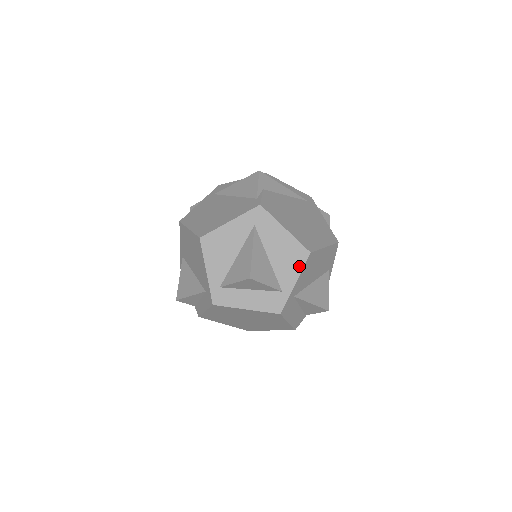
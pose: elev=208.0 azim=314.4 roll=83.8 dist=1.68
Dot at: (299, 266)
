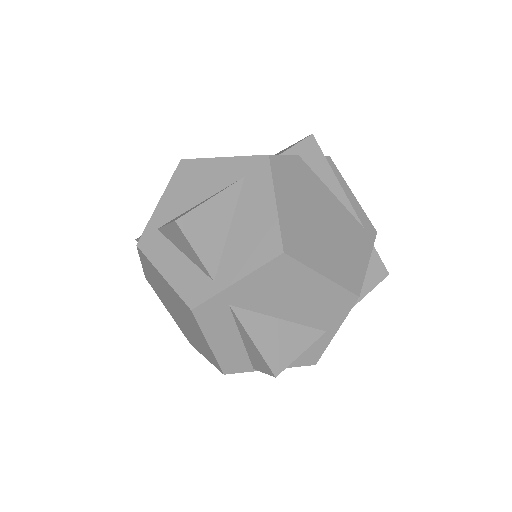
Dot at: (257, 261)
